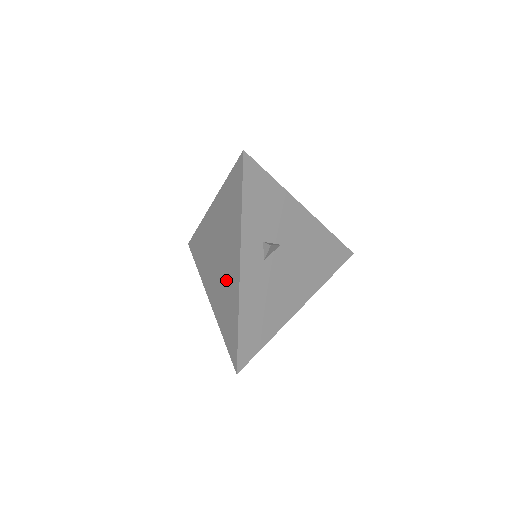
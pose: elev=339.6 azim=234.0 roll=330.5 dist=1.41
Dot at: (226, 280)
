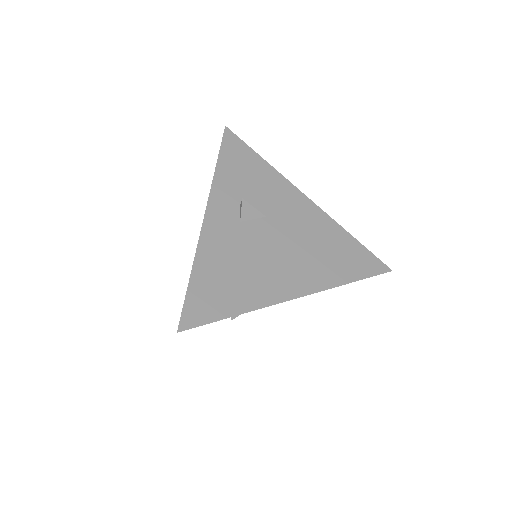
Dot at: occluded
